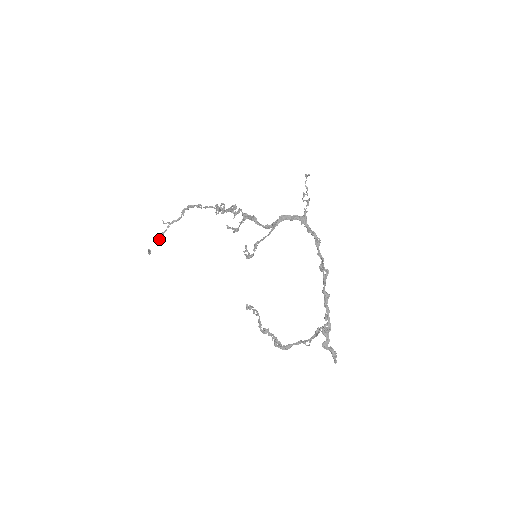
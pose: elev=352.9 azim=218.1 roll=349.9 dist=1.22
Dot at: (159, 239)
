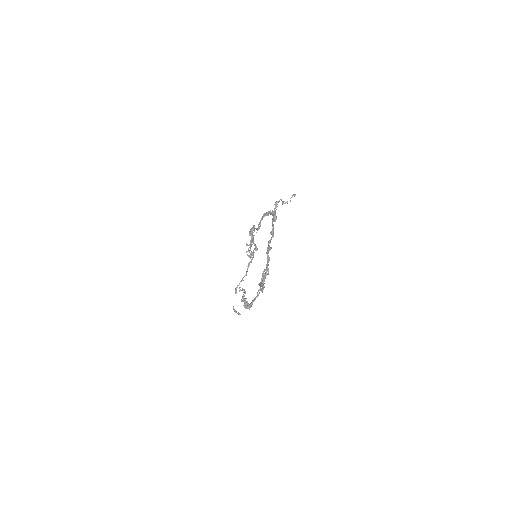
Dot at: (235, 292)
